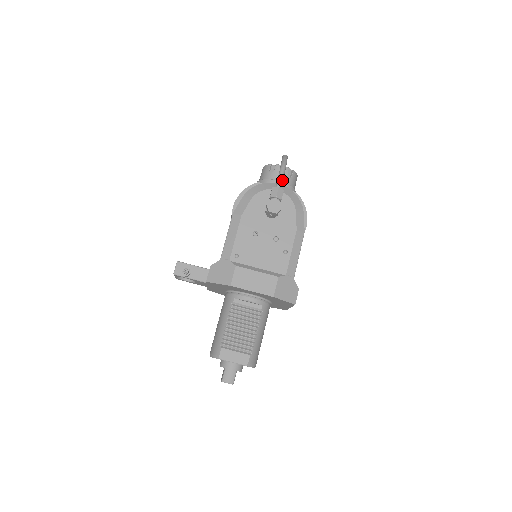
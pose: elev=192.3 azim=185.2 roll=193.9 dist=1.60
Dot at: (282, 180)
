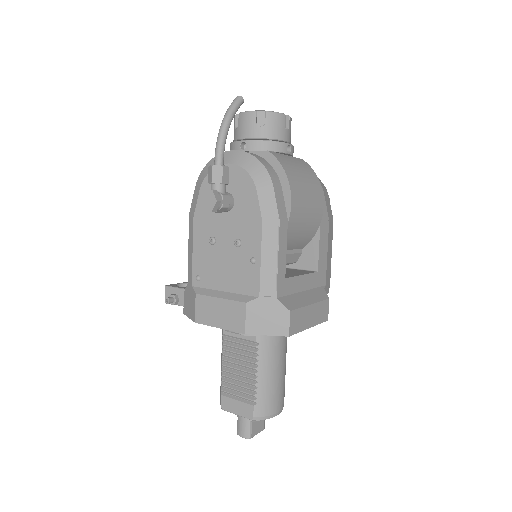
Dot at: (220, 149)
